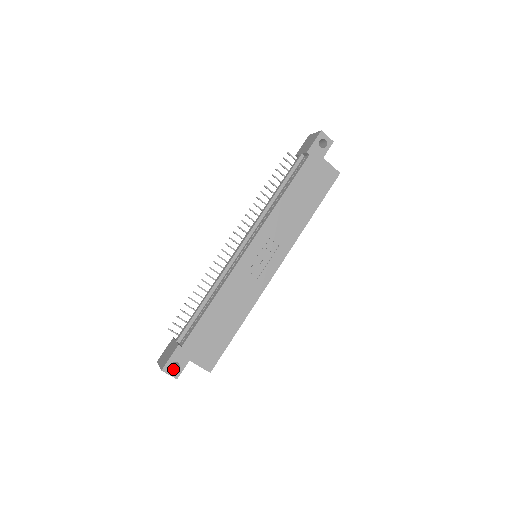
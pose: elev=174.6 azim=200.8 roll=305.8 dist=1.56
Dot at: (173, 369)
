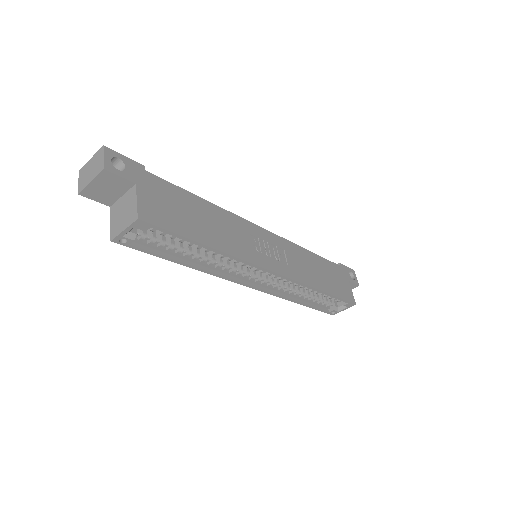
Dot at: occluded
